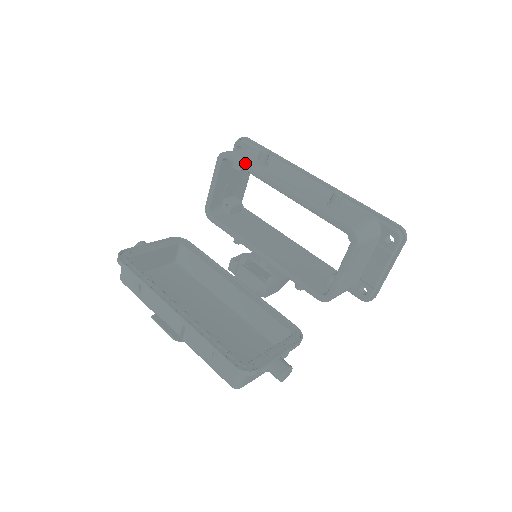
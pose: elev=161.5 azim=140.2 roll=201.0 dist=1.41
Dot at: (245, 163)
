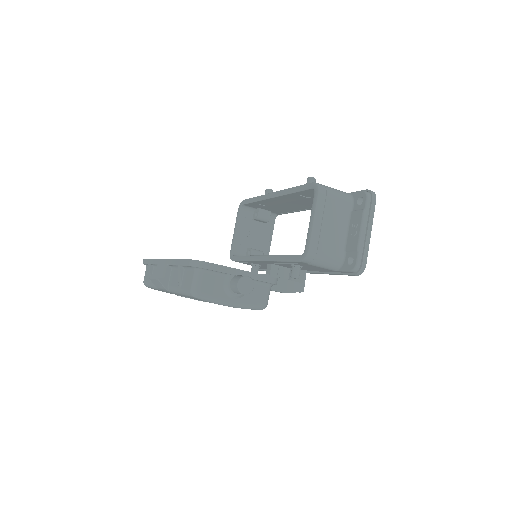
Dot at: (253, 197)
